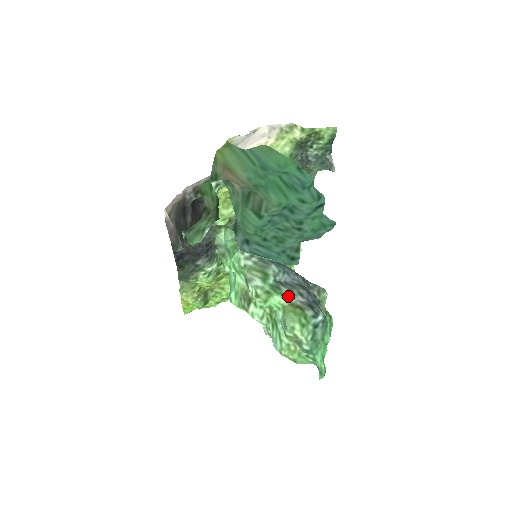
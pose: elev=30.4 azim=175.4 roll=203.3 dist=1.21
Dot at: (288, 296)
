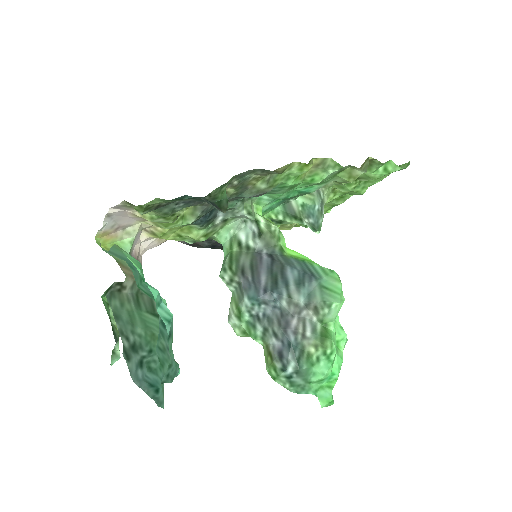
Dot at: (263, 337)
